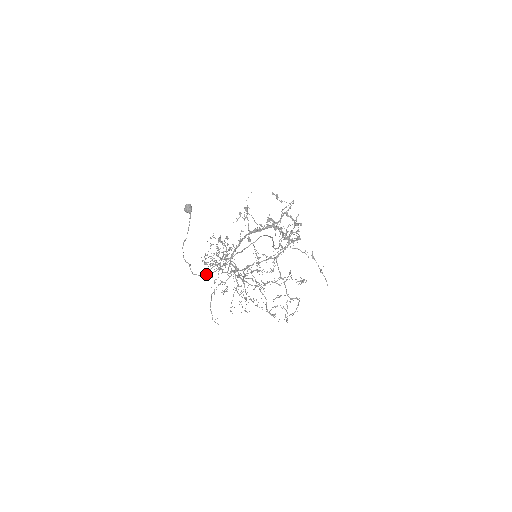
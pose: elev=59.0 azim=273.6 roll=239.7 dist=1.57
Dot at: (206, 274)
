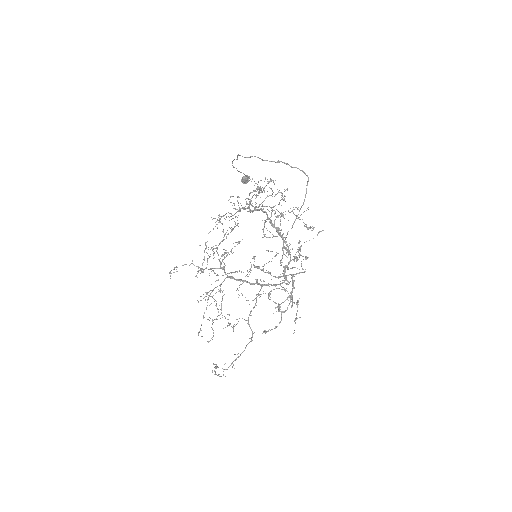
Dot at: (251, 156)
